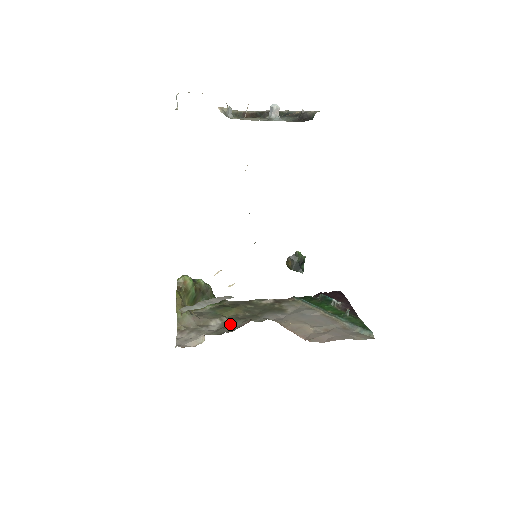
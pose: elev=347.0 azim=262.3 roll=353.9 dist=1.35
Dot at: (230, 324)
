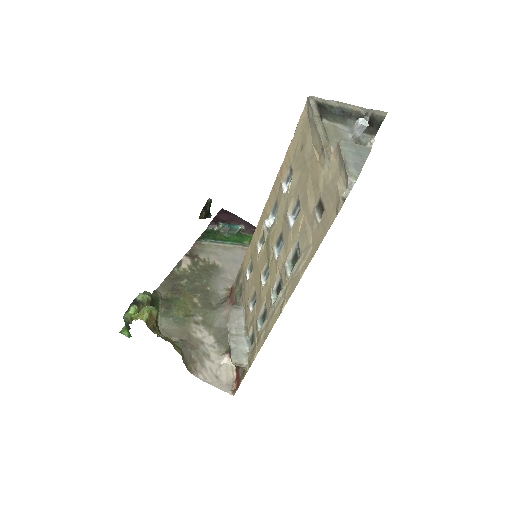
Dot at: (214, 323)
